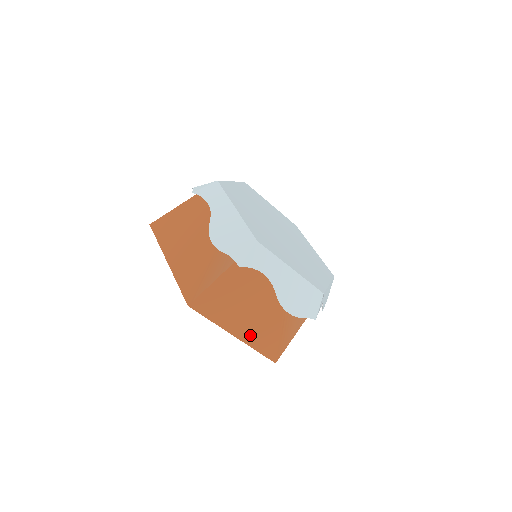
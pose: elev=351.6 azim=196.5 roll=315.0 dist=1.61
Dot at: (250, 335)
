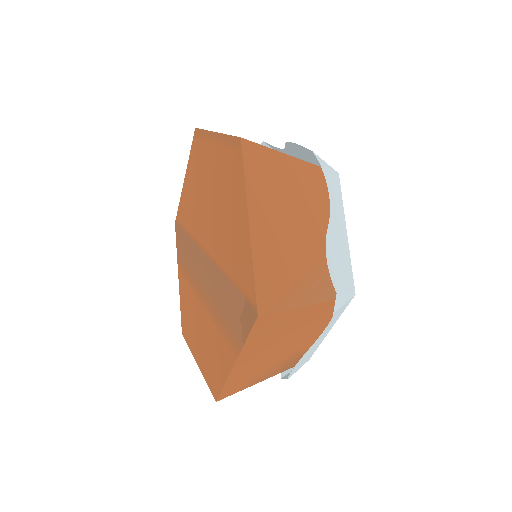
Dot at: (241, 369)
